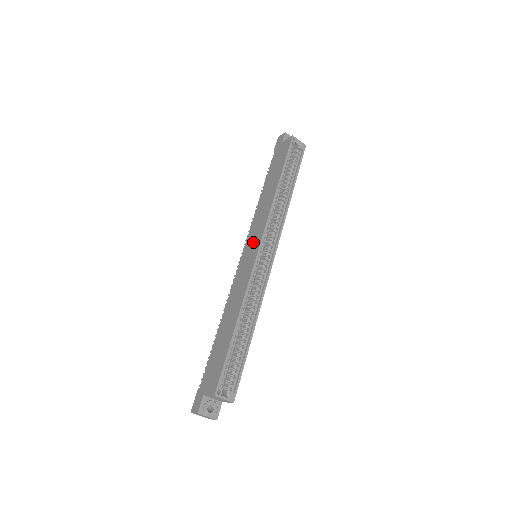
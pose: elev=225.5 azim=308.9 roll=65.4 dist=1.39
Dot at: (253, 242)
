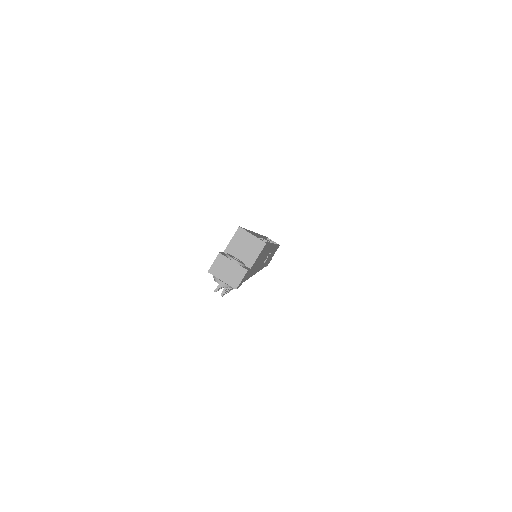
Dot at: occluded
